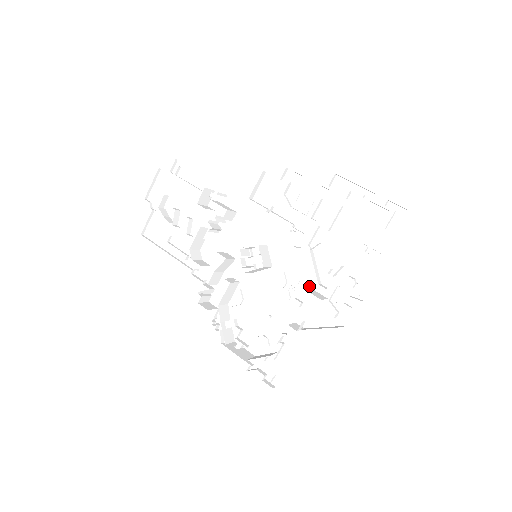
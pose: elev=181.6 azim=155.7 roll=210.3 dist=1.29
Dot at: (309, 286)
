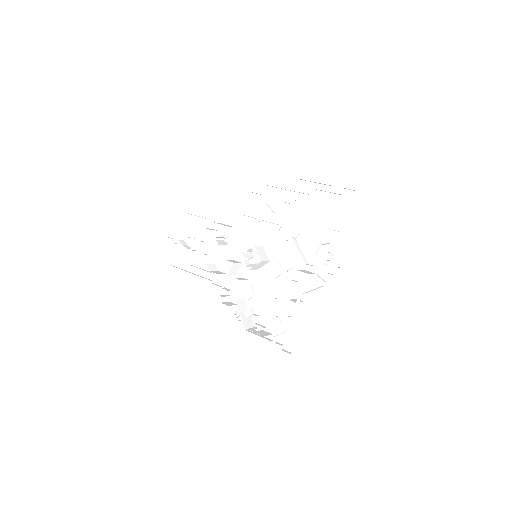
Dot at: (300, 268)
